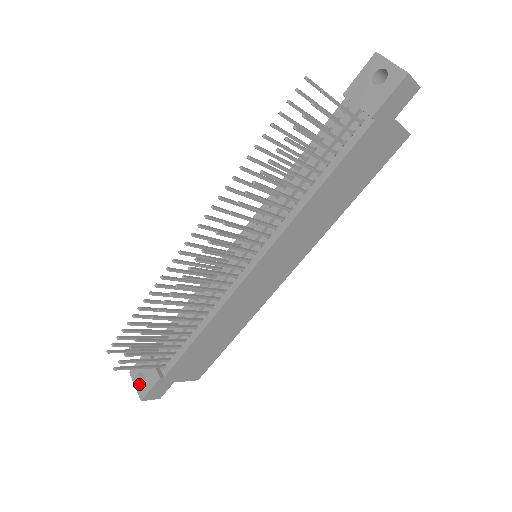
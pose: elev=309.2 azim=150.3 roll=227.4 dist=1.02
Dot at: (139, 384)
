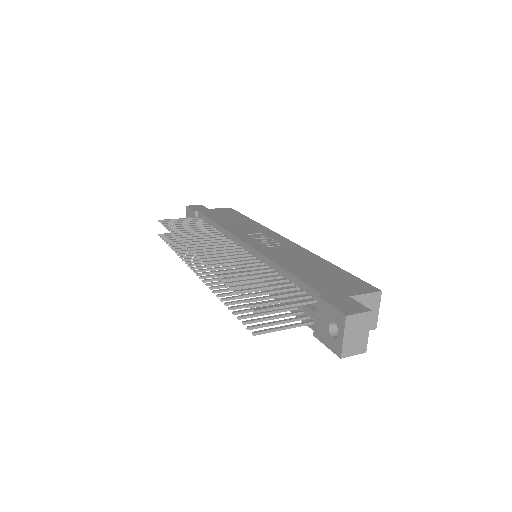
Dot at: occluded
